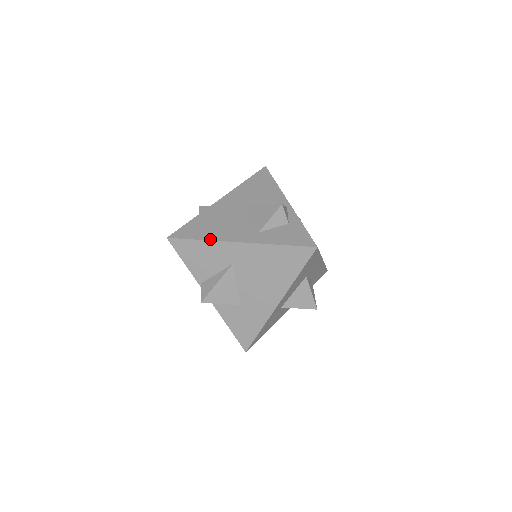
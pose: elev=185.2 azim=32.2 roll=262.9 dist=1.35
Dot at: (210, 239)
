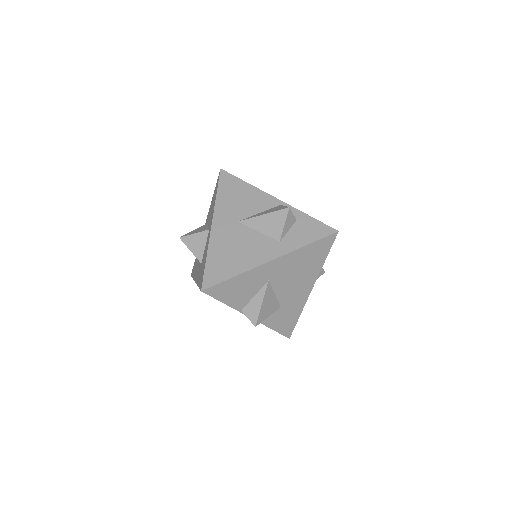
Dot at: (244, 271)
